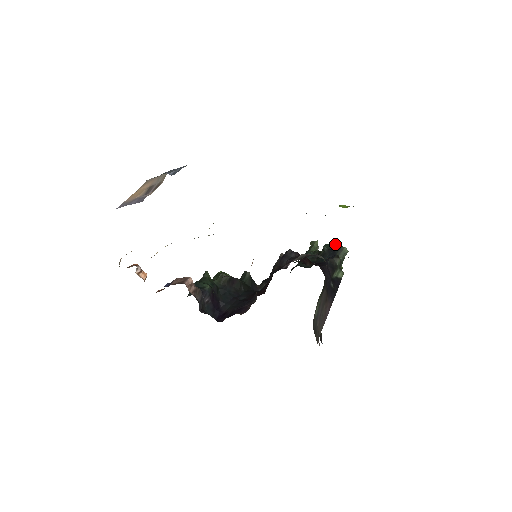
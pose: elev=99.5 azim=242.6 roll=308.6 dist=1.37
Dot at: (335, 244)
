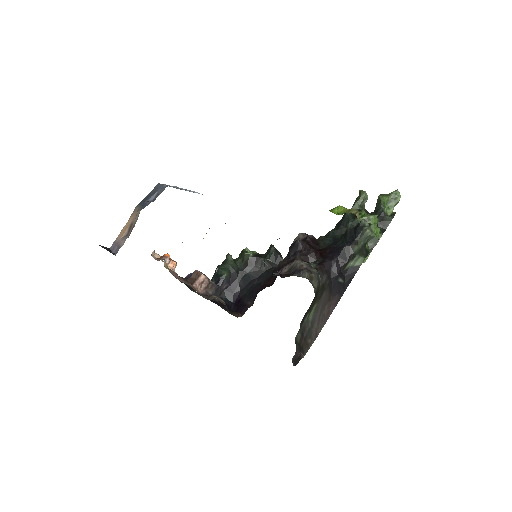
Dot at: (359, 223)
